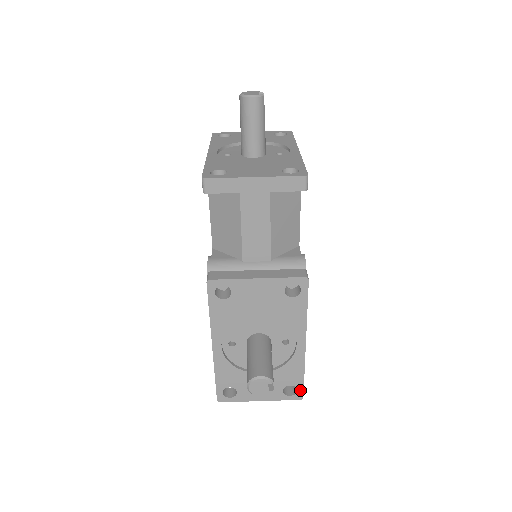
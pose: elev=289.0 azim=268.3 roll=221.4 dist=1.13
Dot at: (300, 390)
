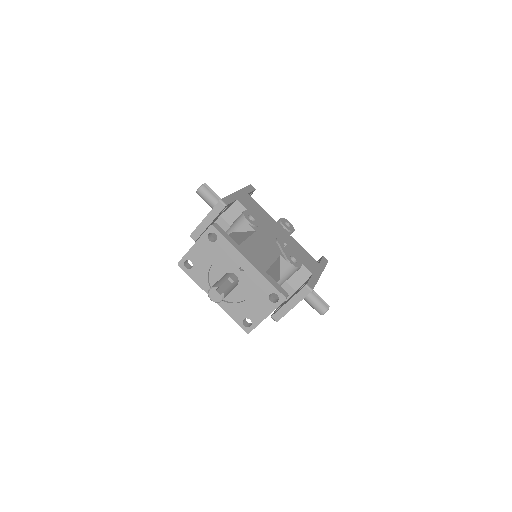
Dot at: occluded
